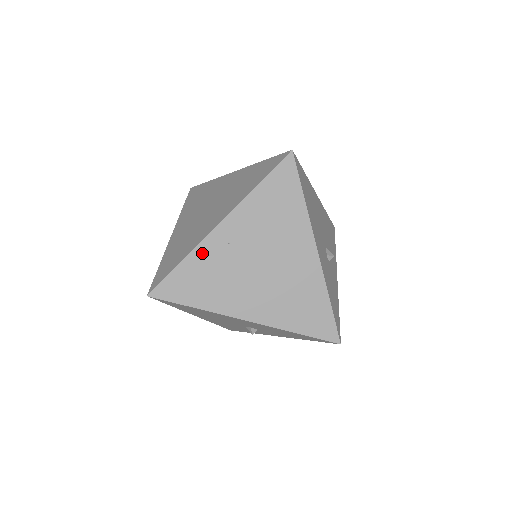
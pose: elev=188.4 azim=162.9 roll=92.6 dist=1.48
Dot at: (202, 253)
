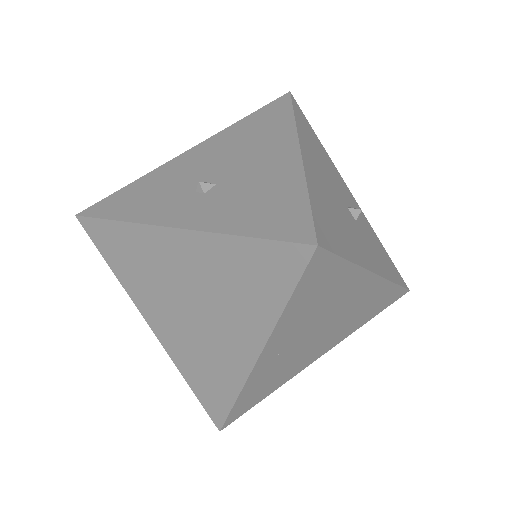
Dot at: (253, 381)
